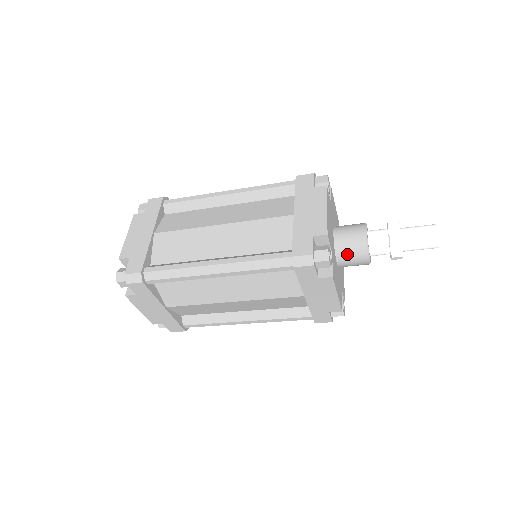
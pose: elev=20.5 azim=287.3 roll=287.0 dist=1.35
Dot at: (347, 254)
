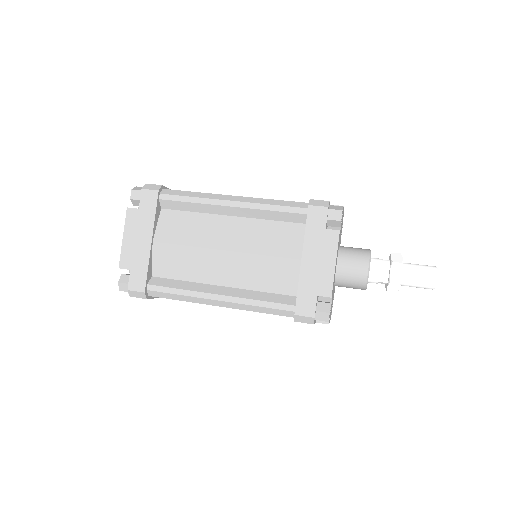
Dot at: (346, 285)
